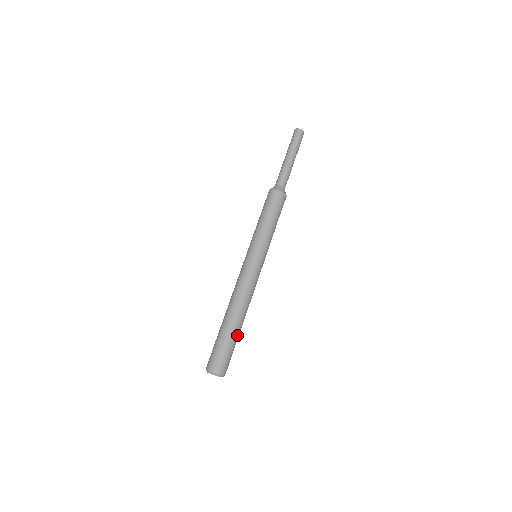
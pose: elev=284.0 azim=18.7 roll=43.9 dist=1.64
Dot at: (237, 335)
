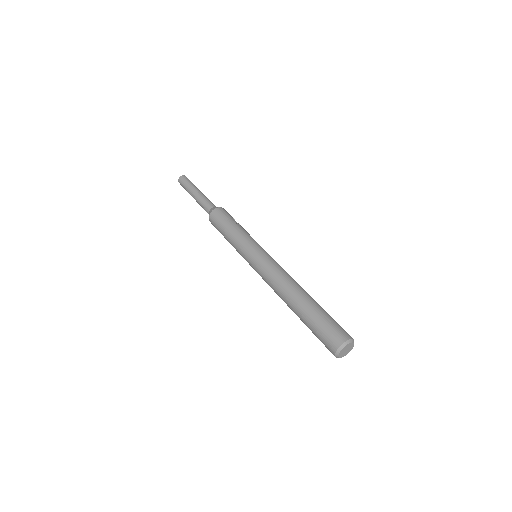
Dot at: (320, 306)
